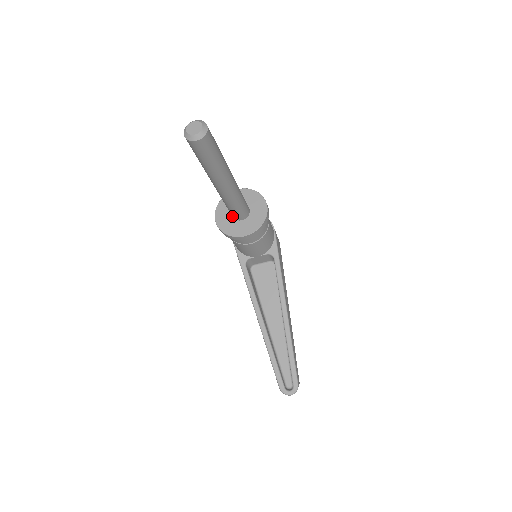
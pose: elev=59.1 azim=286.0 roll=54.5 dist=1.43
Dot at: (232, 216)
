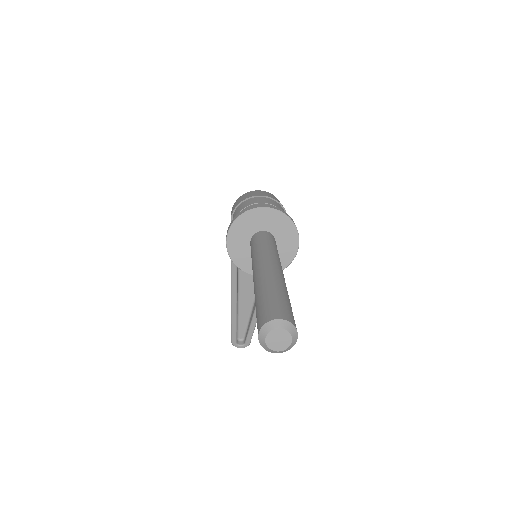
Dot at: occluded
